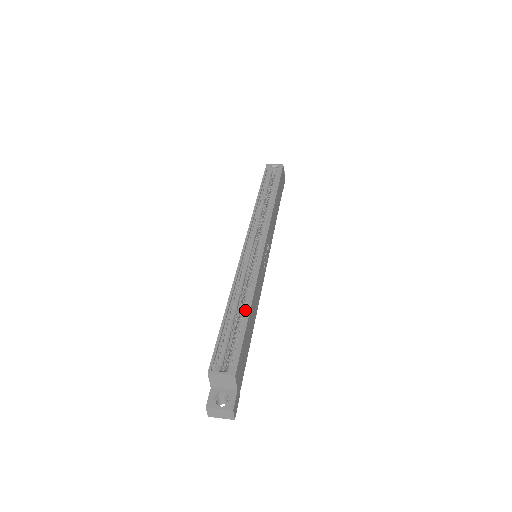
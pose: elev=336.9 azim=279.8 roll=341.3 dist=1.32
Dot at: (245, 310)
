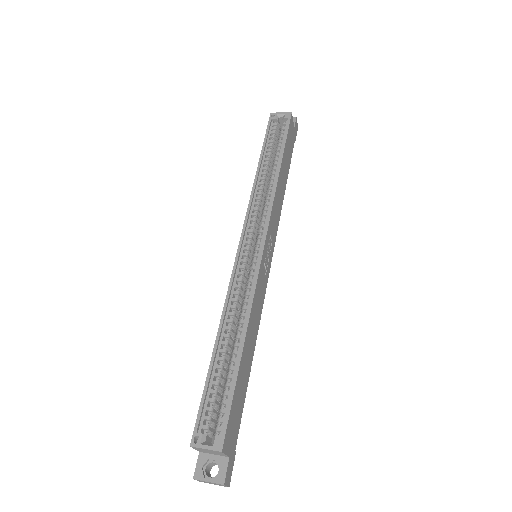
Dot at: (238, 347)
